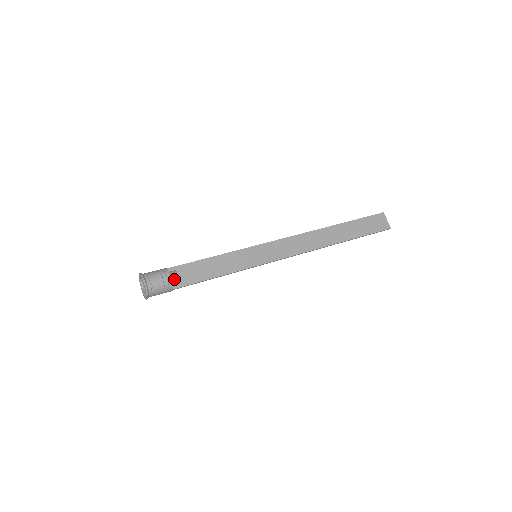
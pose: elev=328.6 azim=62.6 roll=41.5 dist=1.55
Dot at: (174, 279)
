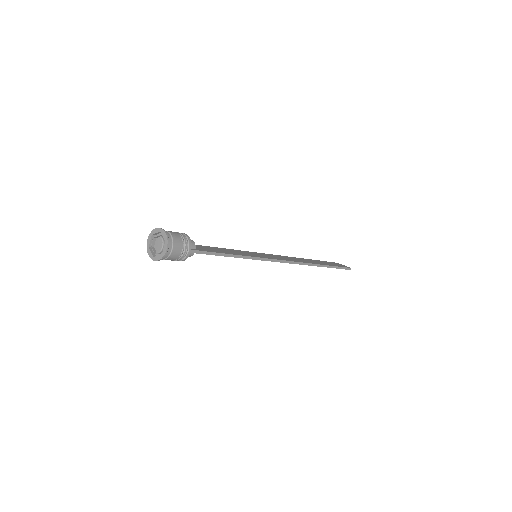
Dot at: occluded
